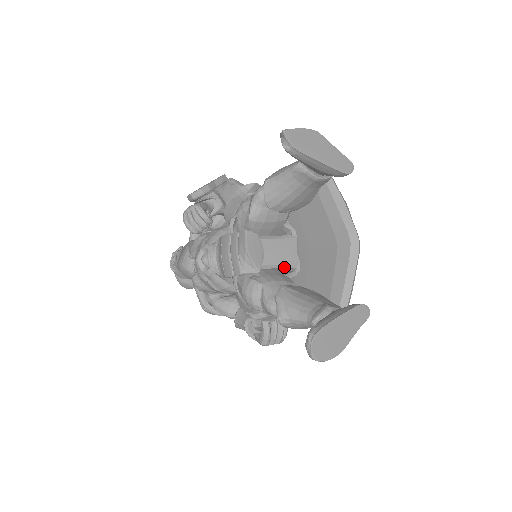
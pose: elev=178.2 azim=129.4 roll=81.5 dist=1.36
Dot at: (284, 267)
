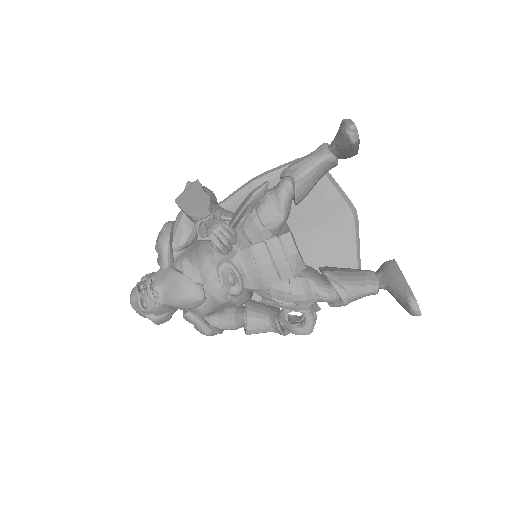
Dot at: occluded
